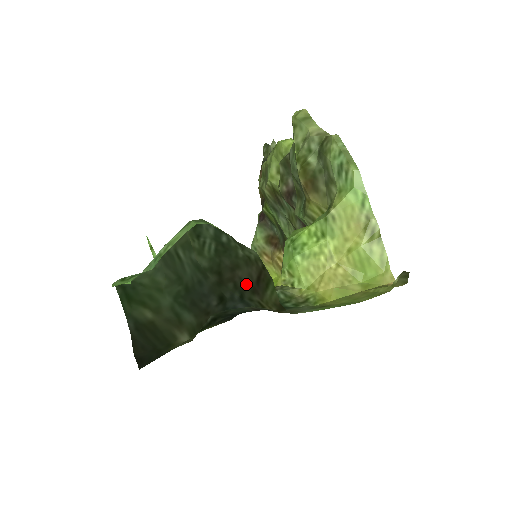
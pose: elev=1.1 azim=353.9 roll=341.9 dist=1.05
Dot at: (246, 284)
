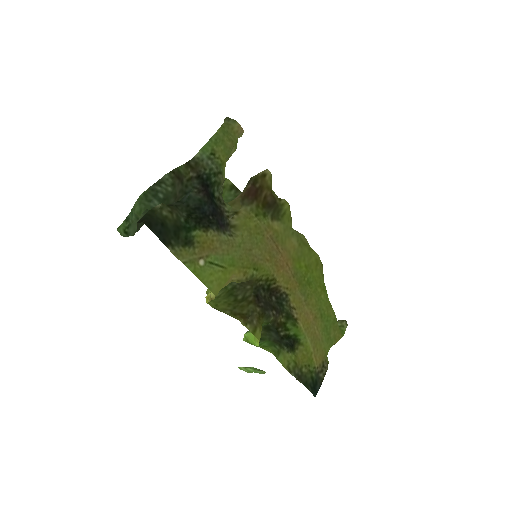
Dot at: (180, 188)
